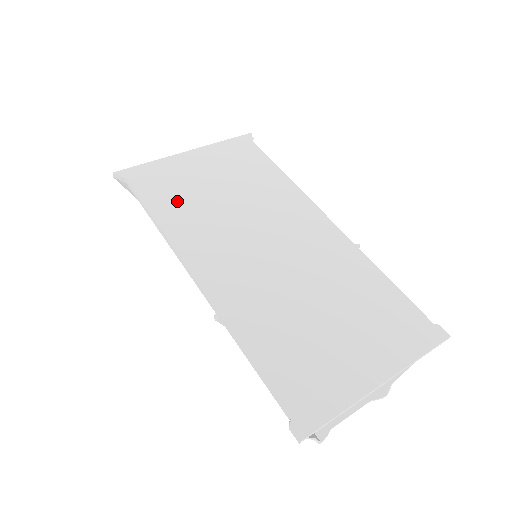
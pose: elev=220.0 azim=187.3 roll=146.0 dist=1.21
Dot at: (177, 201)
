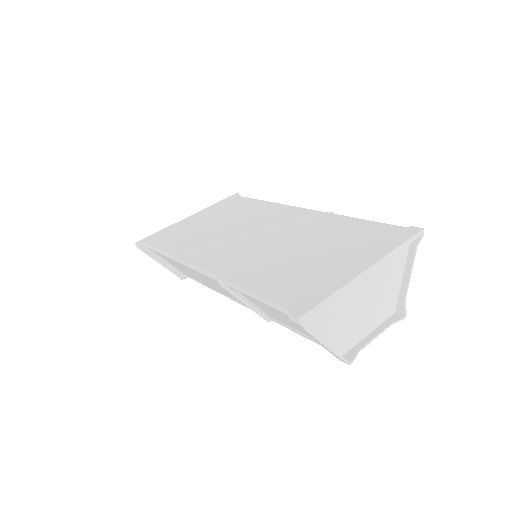
Dot at: (183, 239)
